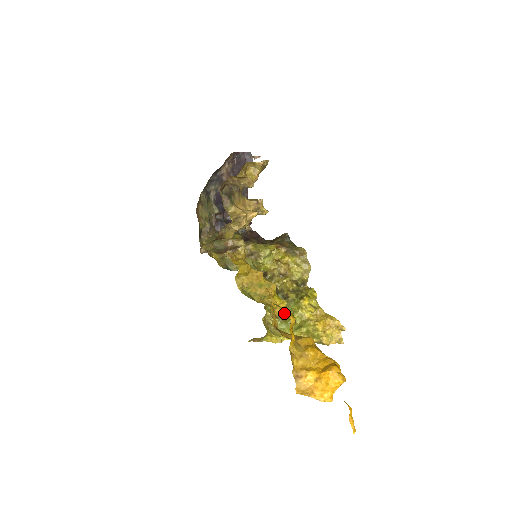
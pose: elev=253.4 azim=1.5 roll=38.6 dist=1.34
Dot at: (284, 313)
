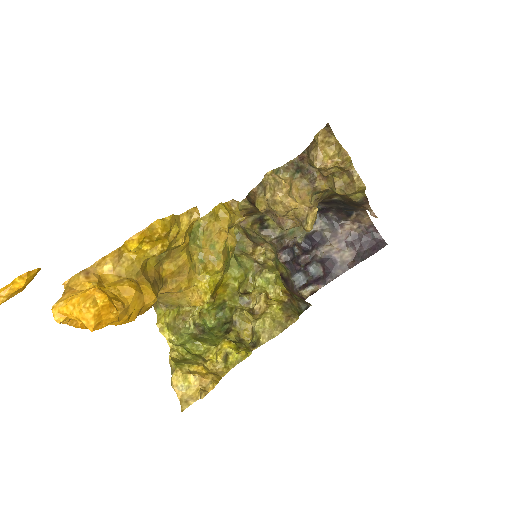
Dot at: (171, 233)
